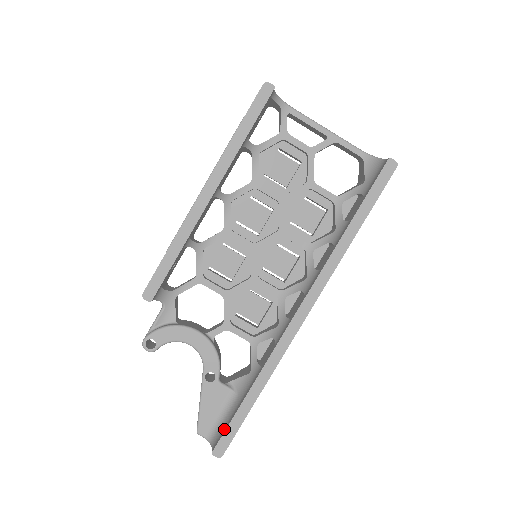
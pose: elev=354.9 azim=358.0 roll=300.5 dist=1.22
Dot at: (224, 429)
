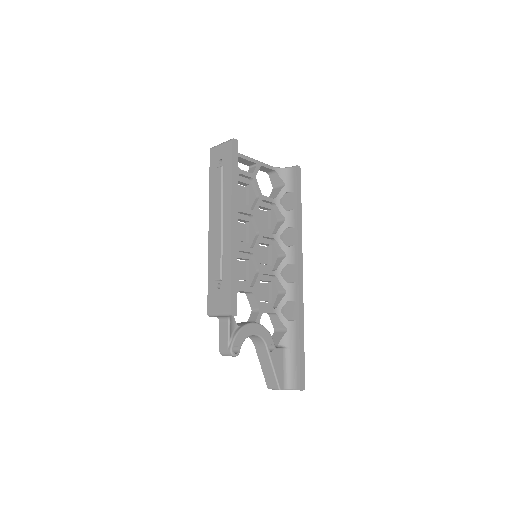
Dot at: (297, 371)
